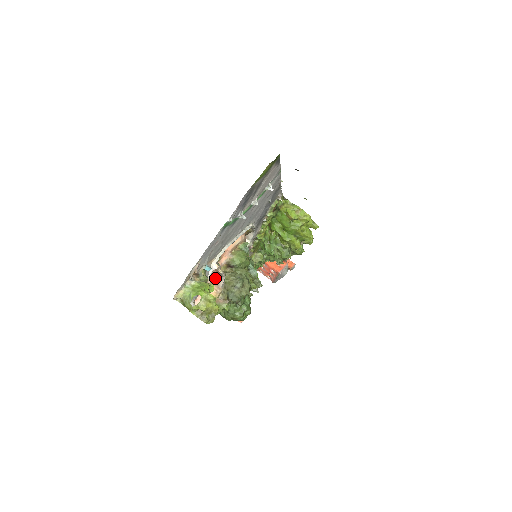
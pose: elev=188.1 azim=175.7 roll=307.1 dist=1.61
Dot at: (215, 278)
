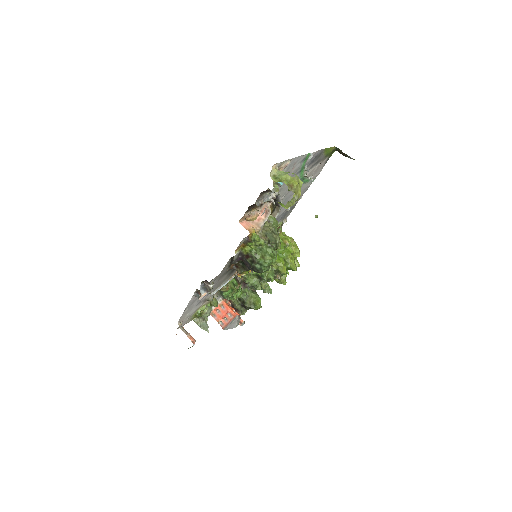
Dot at: (257, 218)
